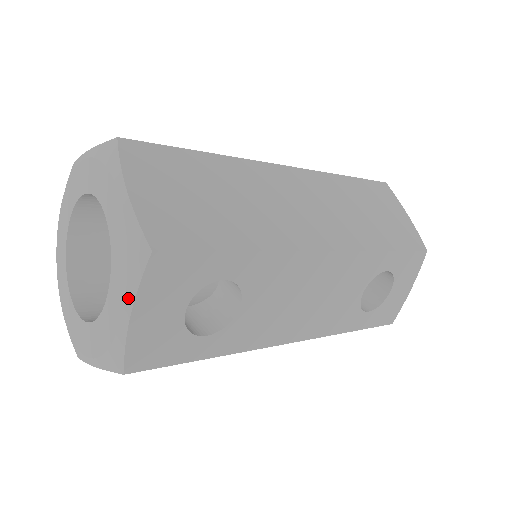
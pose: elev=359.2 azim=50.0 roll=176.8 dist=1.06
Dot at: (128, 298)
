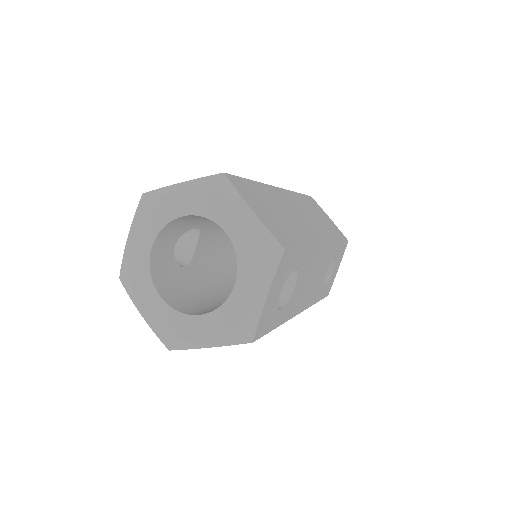
Dot at: (265, 284)
